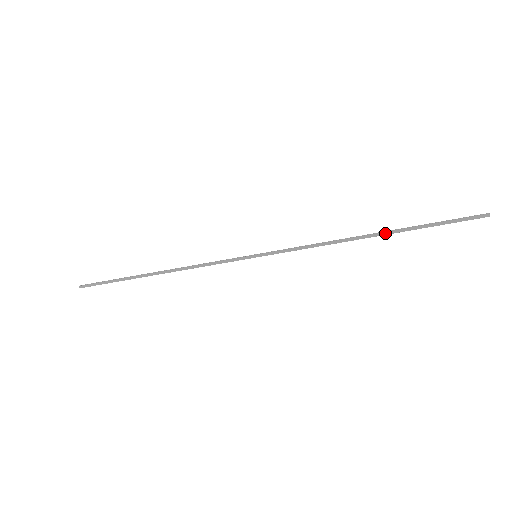
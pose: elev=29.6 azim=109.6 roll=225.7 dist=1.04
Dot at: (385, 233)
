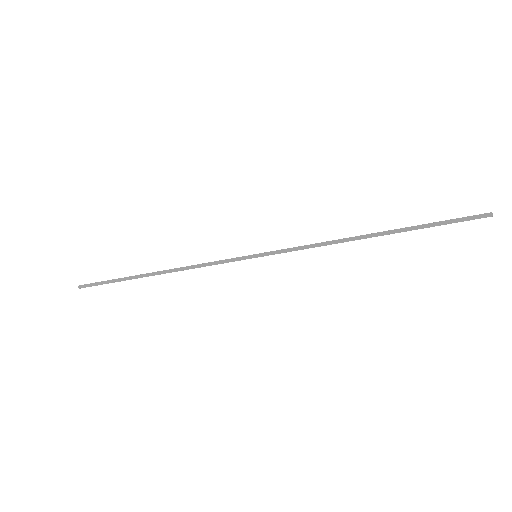
Dot at: (386, 232)
